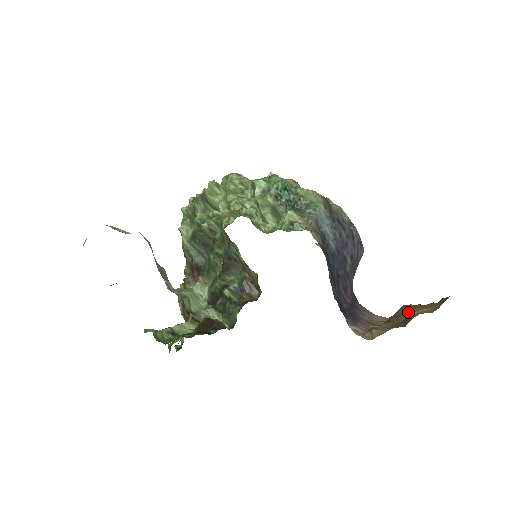
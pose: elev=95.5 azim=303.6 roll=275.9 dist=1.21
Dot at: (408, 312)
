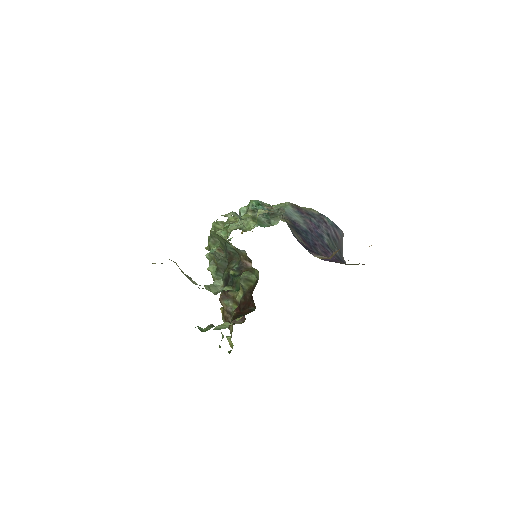
Dot at: occluded
